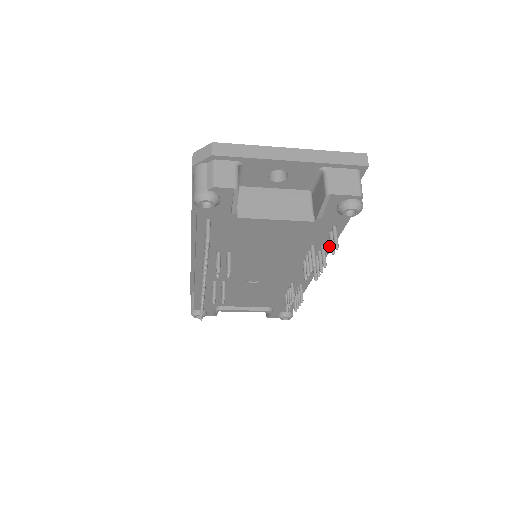
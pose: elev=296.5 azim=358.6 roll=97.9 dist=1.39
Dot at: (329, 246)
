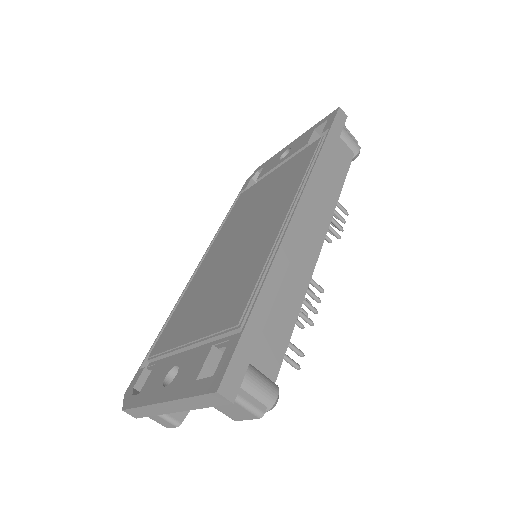
Dot at: (298, 306)
